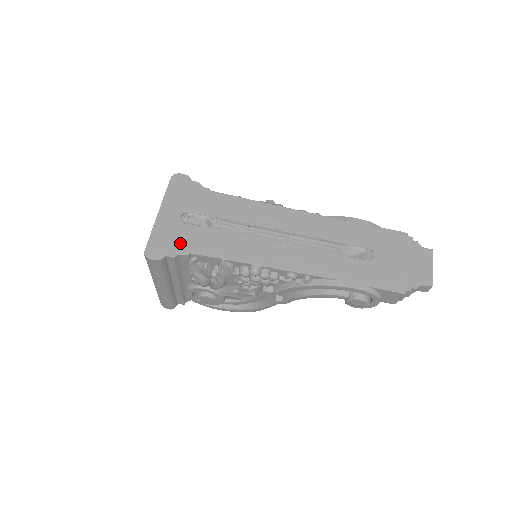
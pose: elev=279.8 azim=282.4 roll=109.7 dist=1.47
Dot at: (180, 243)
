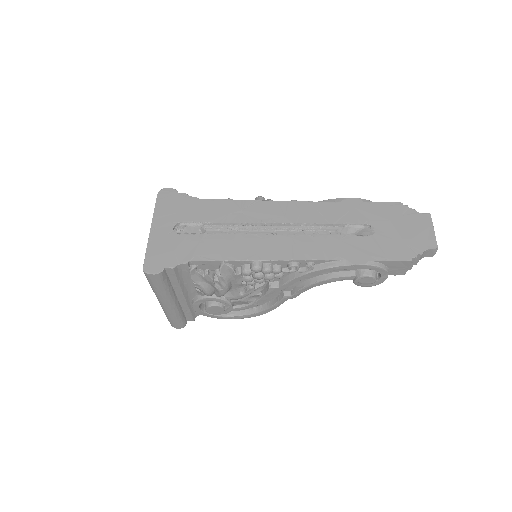
Dot at: (177, 253)
